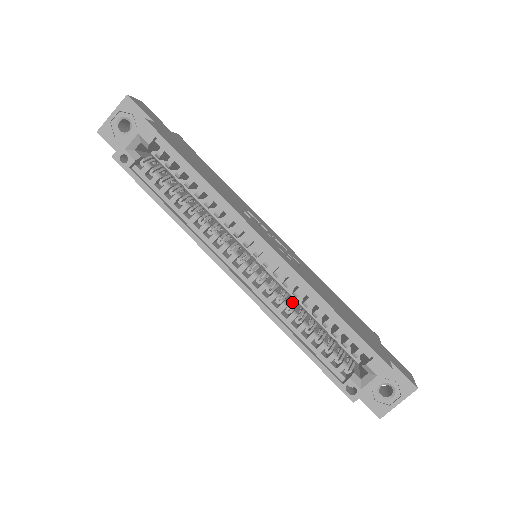
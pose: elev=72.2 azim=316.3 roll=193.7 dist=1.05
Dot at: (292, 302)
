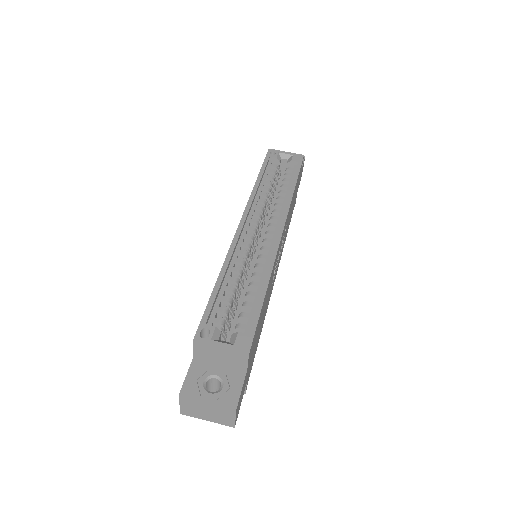
Dot at: (246, 273)
